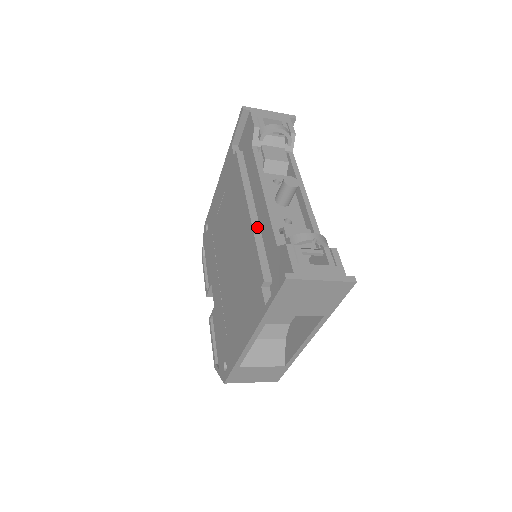
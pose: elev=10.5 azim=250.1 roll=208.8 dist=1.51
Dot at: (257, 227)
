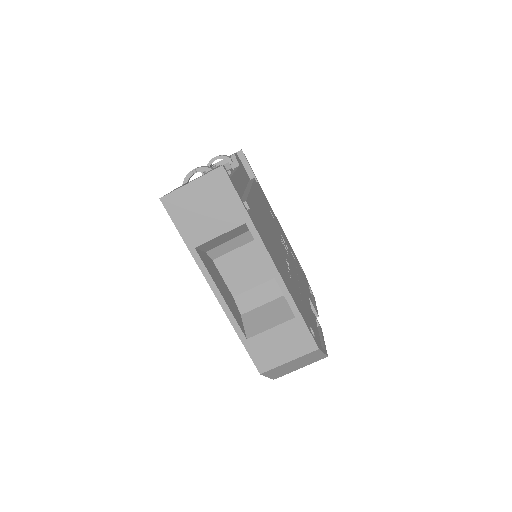
Dot at: occluded
